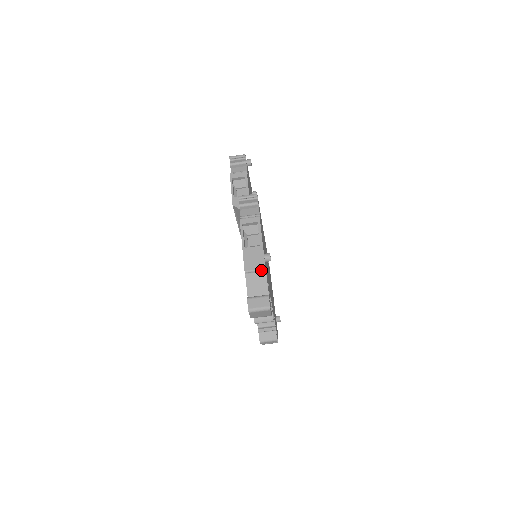
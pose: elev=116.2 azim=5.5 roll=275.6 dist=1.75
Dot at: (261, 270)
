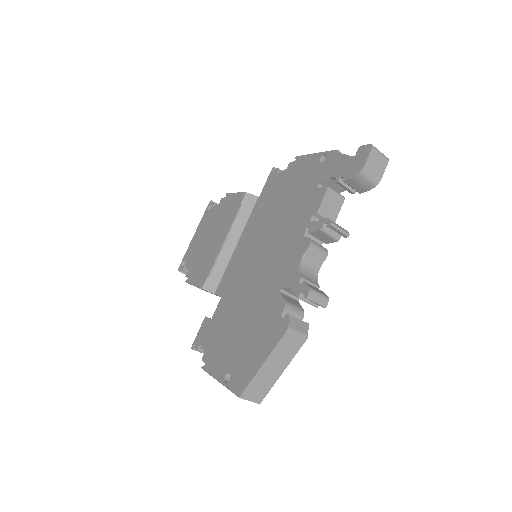
Dot at: occluded
